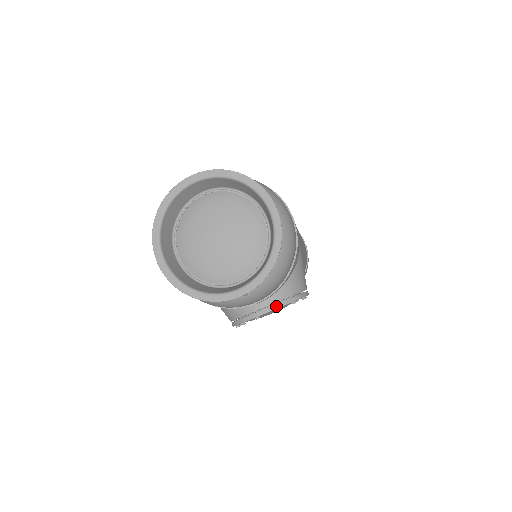
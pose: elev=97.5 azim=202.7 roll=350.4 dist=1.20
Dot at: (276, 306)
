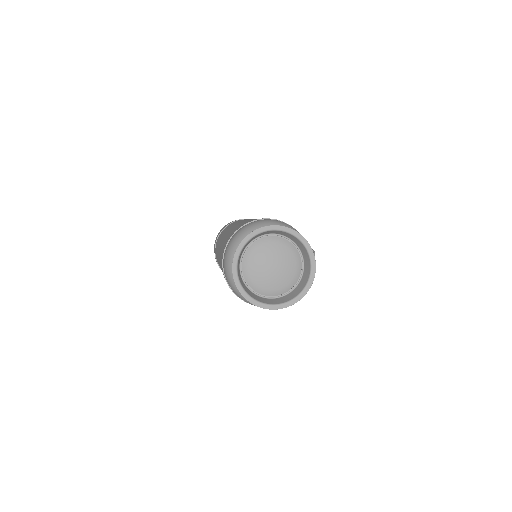
Dot at: occluded
